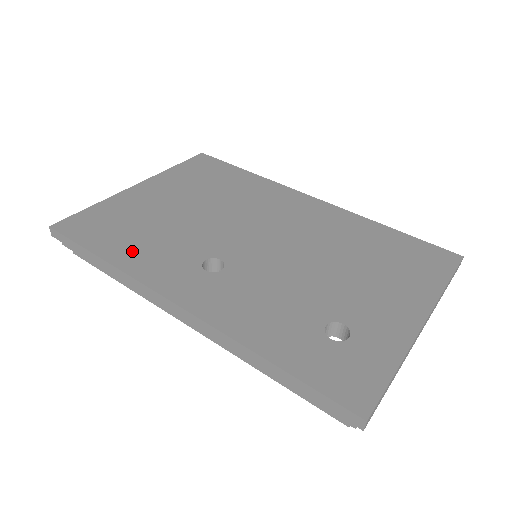
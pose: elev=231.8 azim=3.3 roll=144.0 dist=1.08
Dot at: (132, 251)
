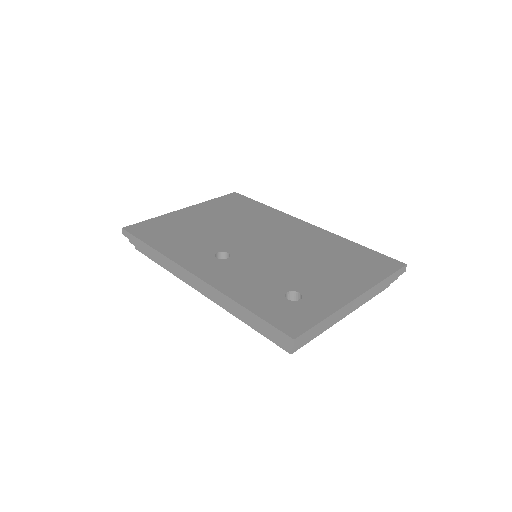
Dot at: (171, 244)
